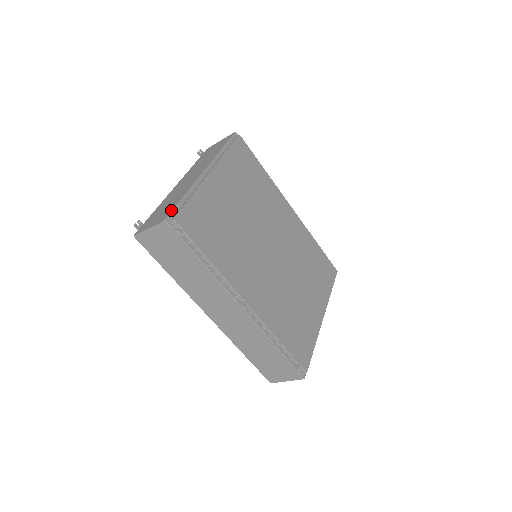
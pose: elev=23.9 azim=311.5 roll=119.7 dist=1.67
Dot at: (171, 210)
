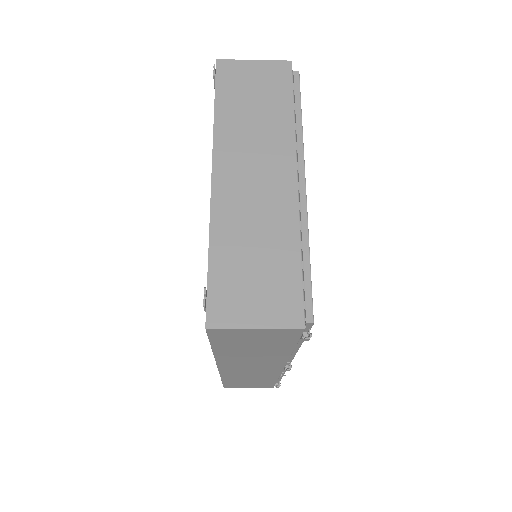
Dot at: (300, 298)
